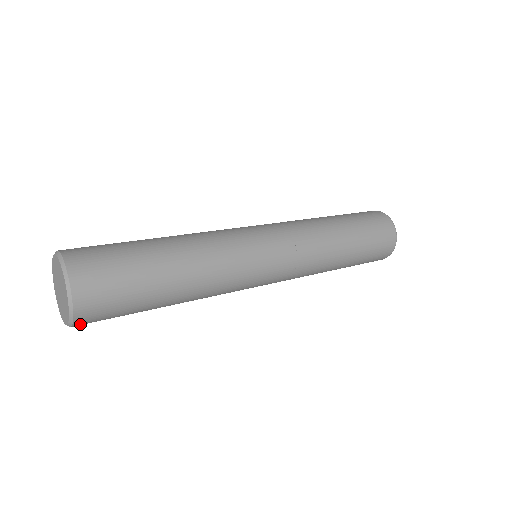
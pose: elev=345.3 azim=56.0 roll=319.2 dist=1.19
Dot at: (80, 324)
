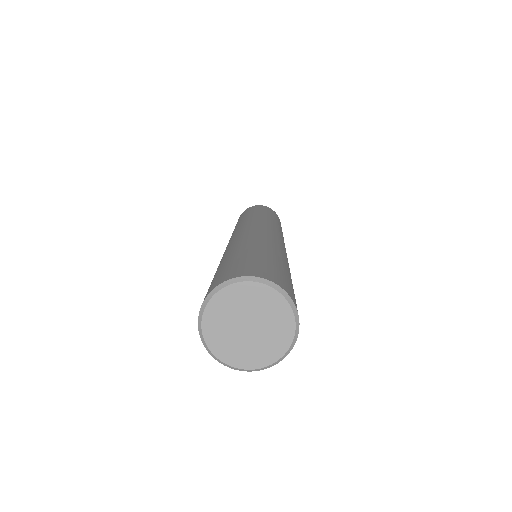
Dot at: occluded
